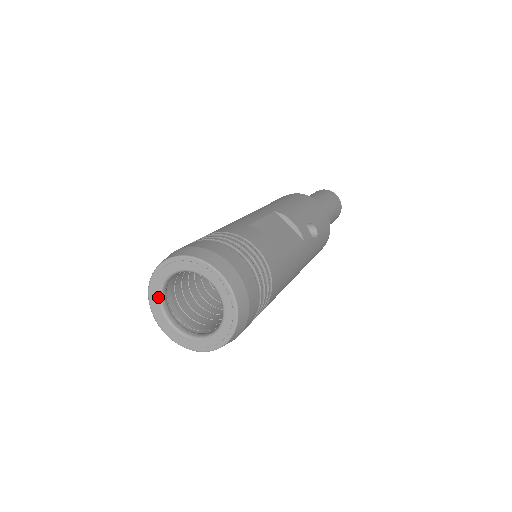
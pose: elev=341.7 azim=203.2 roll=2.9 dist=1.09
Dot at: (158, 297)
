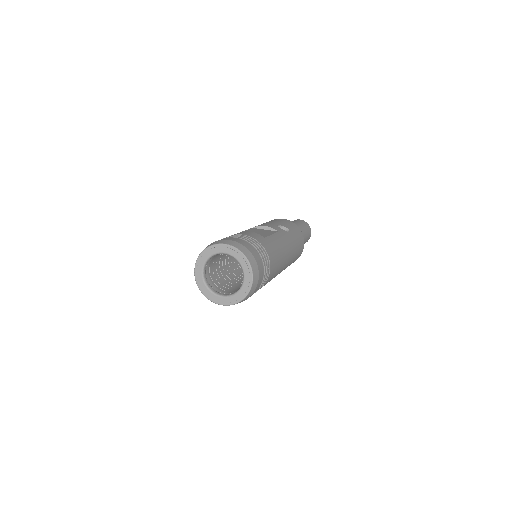
Dot at: (204, 285)
